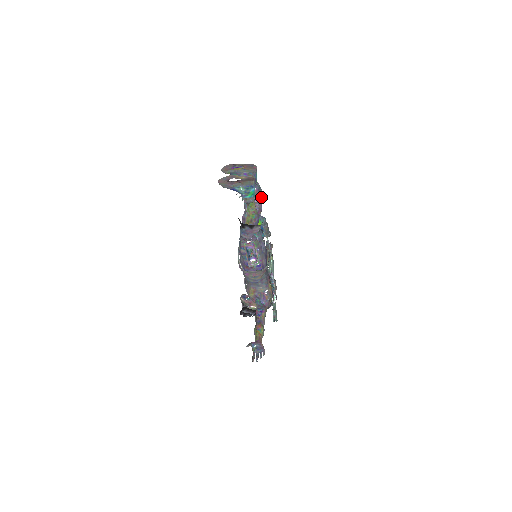
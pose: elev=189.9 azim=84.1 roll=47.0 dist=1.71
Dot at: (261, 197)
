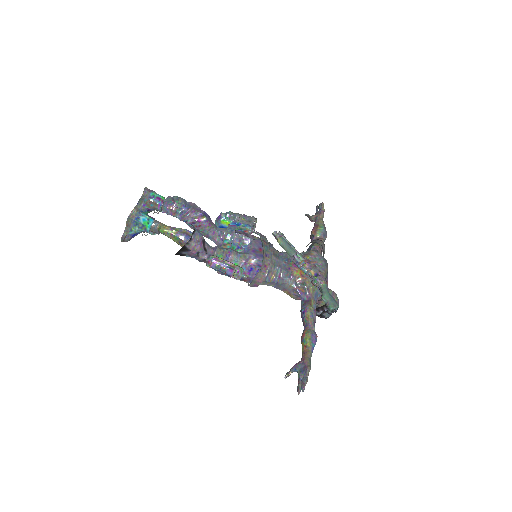
Dot at: (184, 206)
